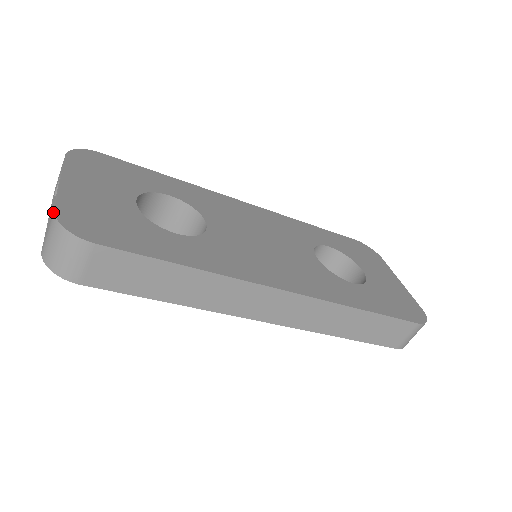
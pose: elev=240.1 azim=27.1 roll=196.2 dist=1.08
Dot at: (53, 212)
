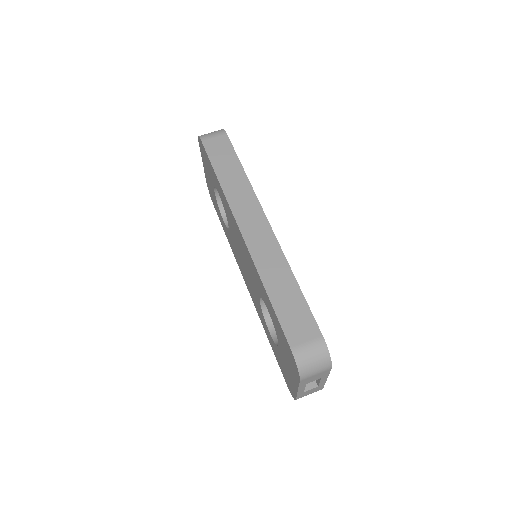
Dot at: occluded
